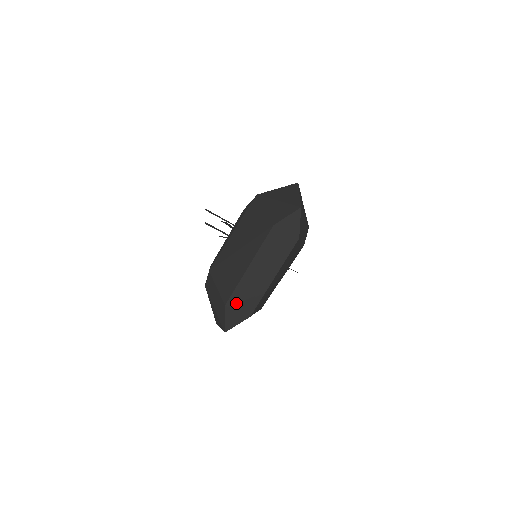
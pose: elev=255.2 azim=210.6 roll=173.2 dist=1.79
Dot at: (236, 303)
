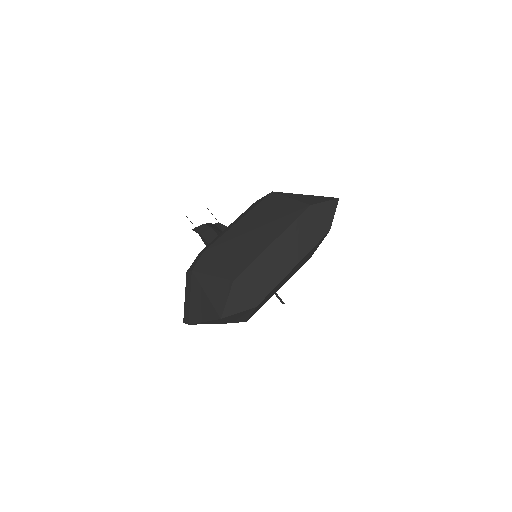
Dot at: (246, 282)
